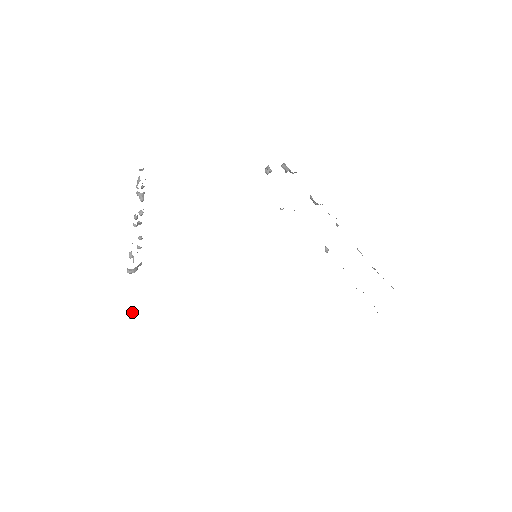
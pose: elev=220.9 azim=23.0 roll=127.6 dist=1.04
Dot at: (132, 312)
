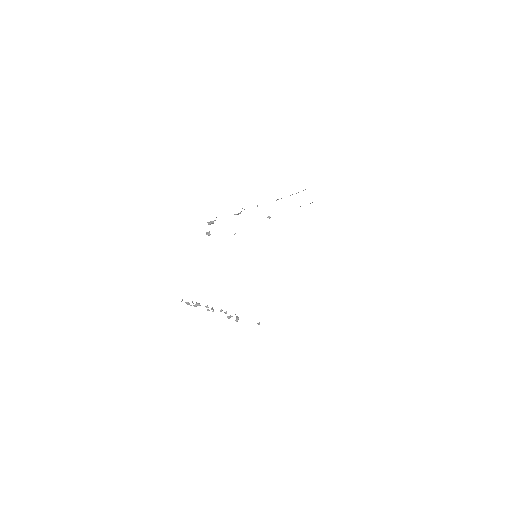
Dot at: (258, 324)
